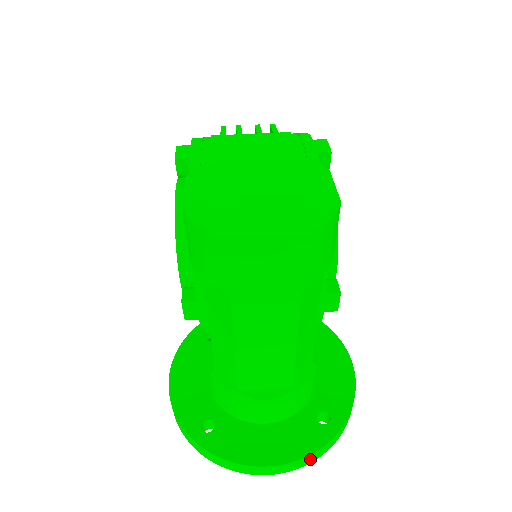
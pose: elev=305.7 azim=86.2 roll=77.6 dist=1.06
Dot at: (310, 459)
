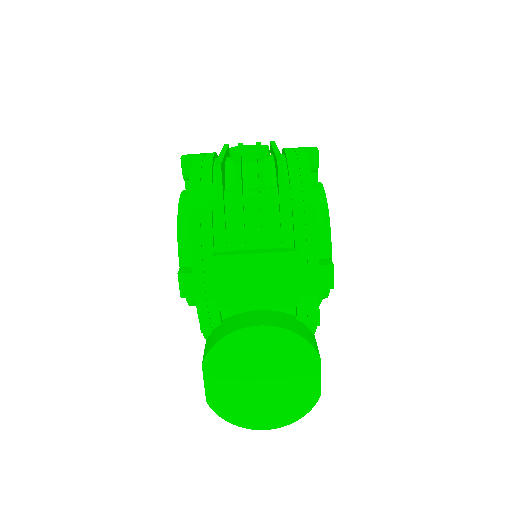
Dot at: occluded
